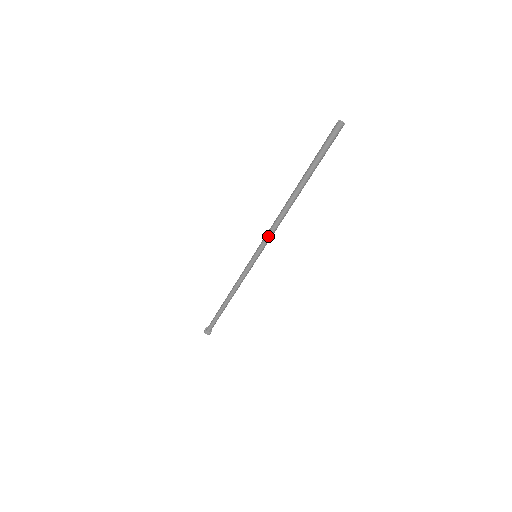
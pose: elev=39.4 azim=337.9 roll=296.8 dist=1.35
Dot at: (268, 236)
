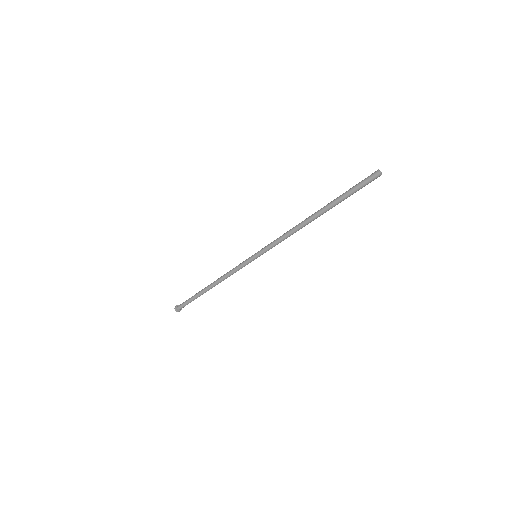
Dot at: (275, 241)
